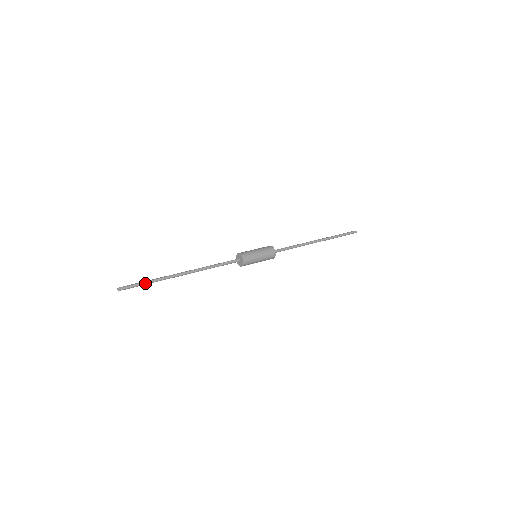
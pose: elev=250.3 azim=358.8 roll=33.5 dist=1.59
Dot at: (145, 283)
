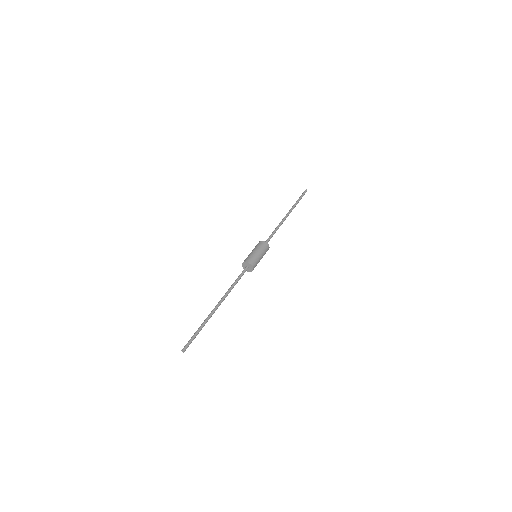
Dot at: (198, 333)
